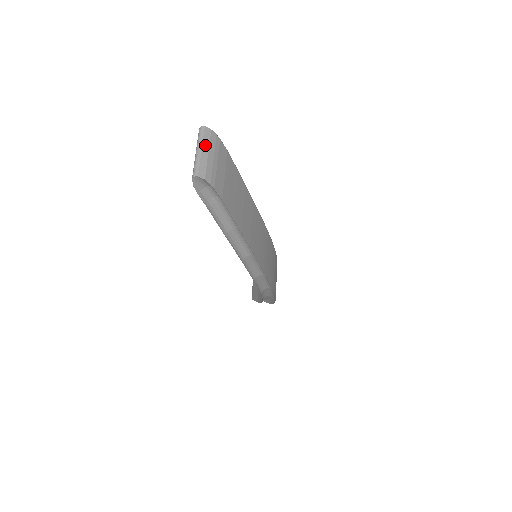
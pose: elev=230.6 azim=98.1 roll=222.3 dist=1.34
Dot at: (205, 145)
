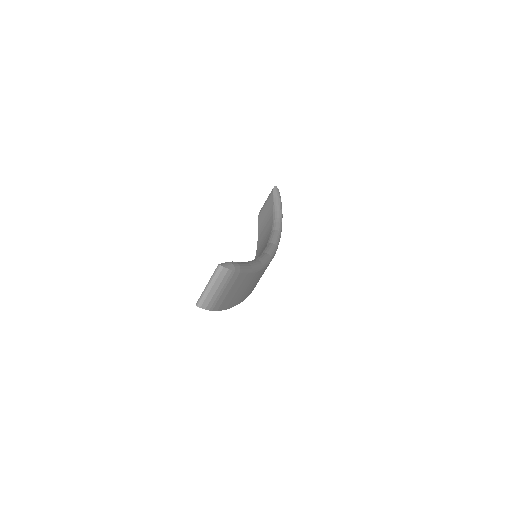
Dot at: (217, 283)
